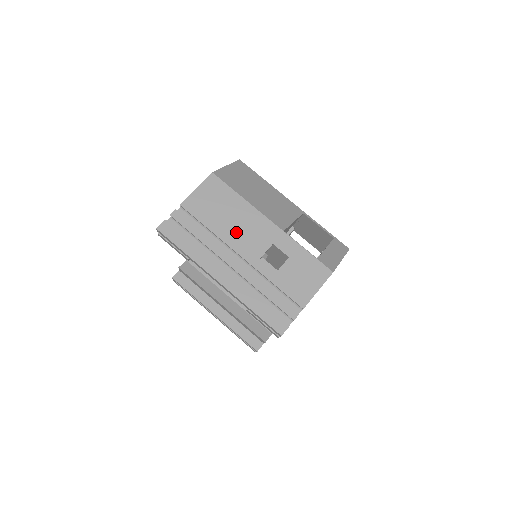
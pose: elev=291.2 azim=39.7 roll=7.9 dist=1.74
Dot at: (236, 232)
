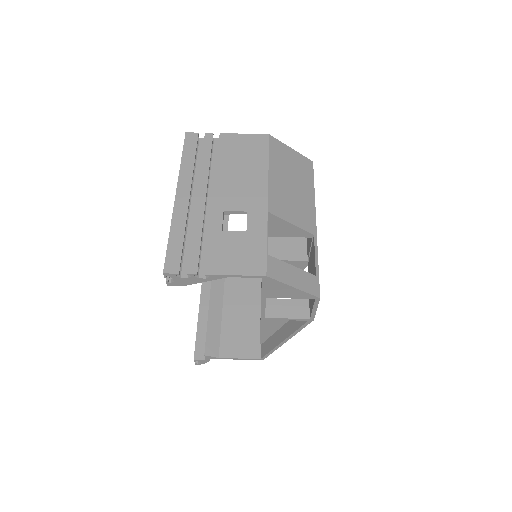
Dot at: (232, 180)
